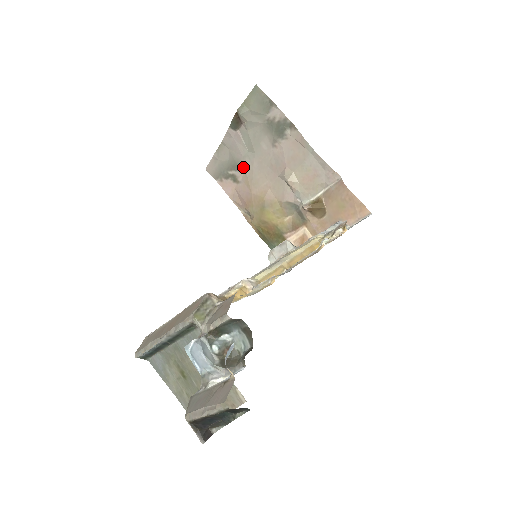
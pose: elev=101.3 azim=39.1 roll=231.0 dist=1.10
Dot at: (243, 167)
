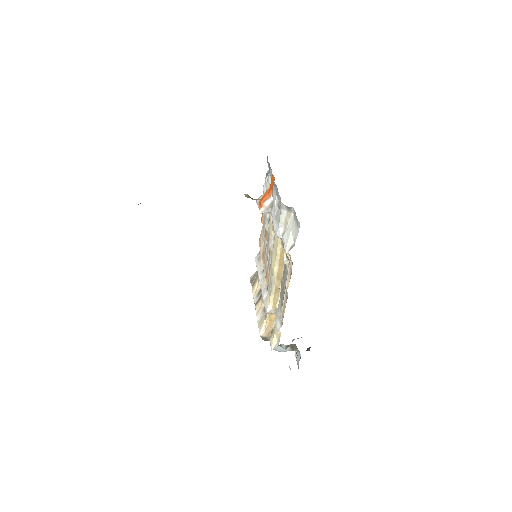
Dot at: occluded
